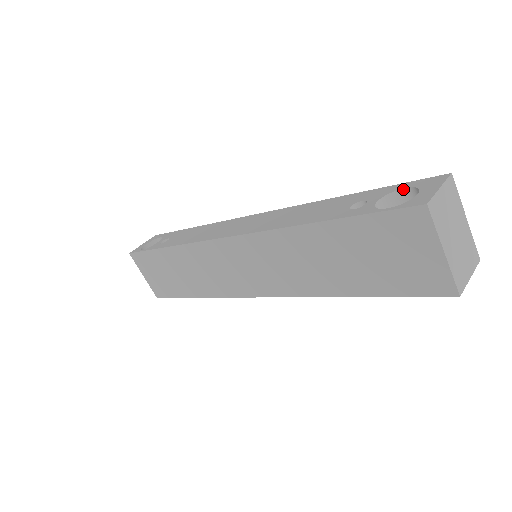
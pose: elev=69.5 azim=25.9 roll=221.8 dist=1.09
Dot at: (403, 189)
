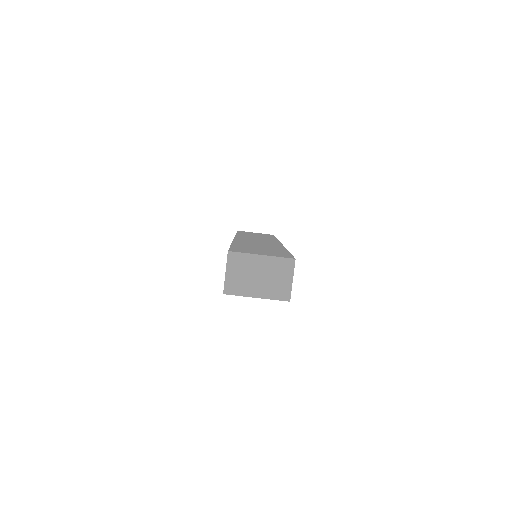
Dot at: occluded
